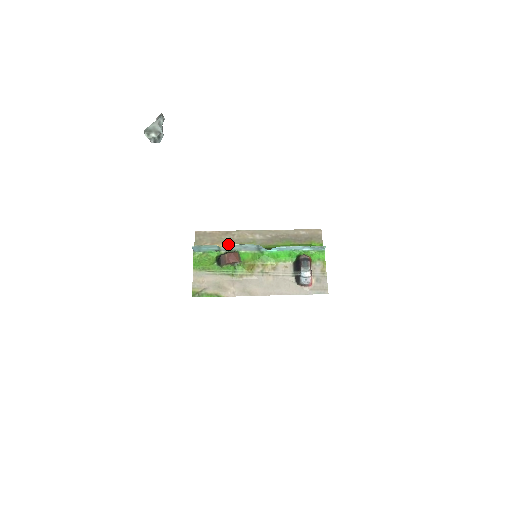
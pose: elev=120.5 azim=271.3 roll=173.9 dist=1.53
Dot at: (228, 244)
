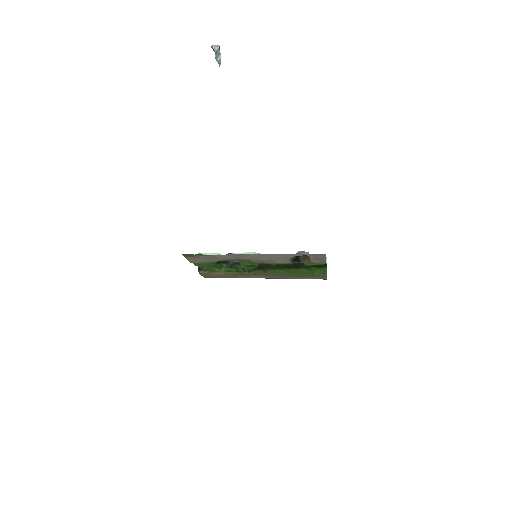
Dot at: (232, 274)
